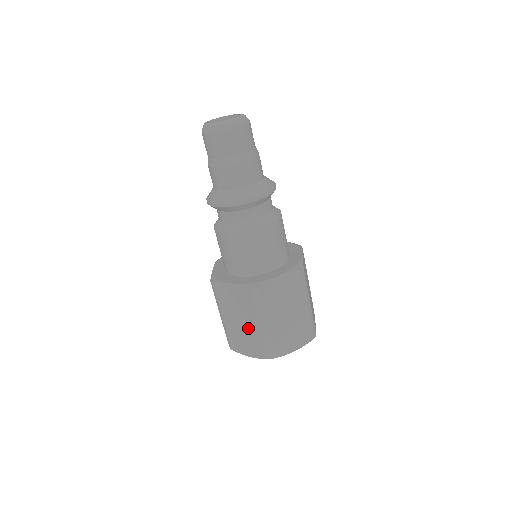
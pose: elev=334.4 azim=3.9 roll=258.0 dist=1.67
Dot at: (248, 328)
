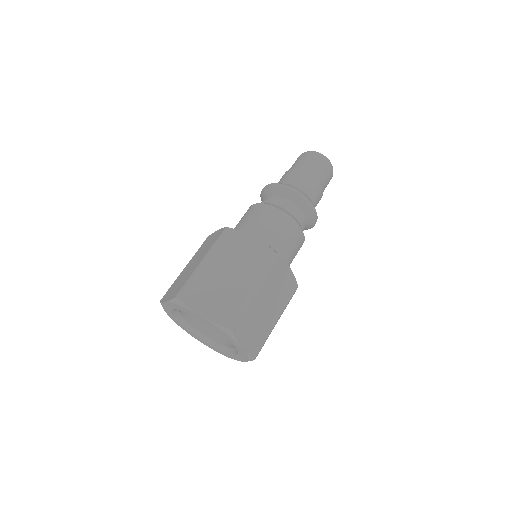
Dot at: (233, 285)
